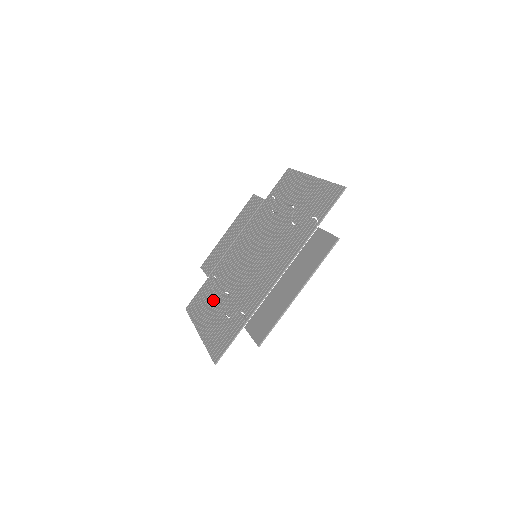
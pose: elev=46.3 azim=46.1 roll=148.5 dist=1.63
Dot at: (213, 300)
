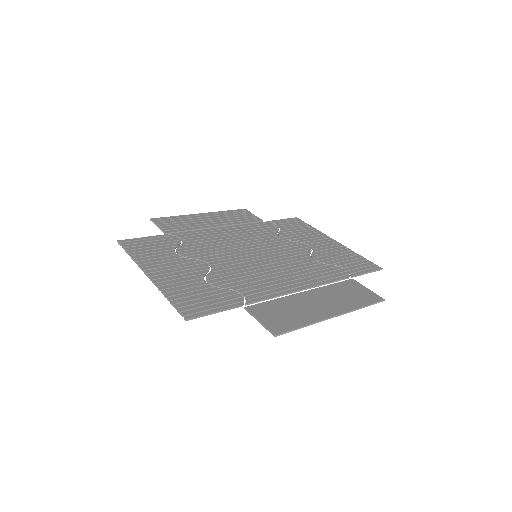
Dot at: (179, 257)
